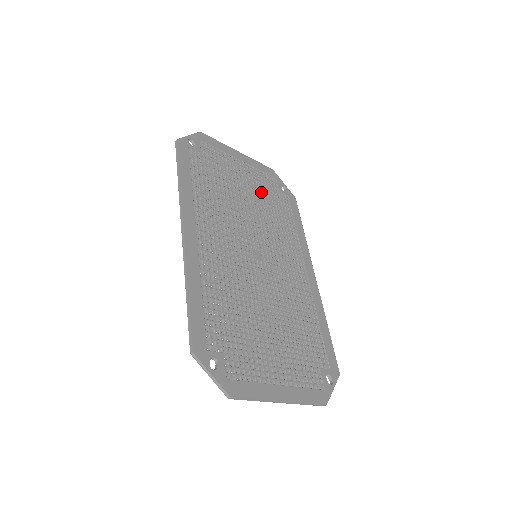
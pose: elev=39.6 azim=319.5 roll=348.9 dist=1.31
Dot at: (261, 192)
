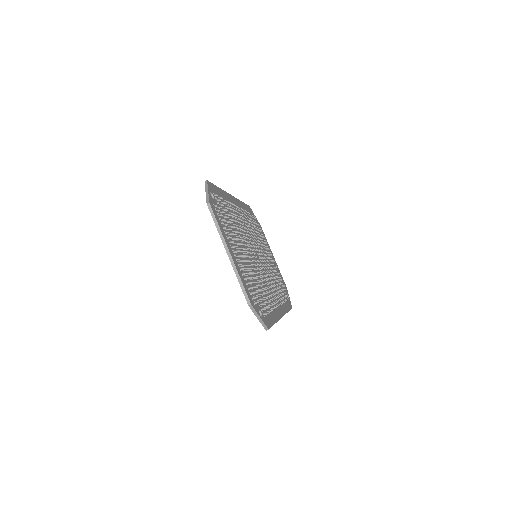
Dot at: (275, 271)
